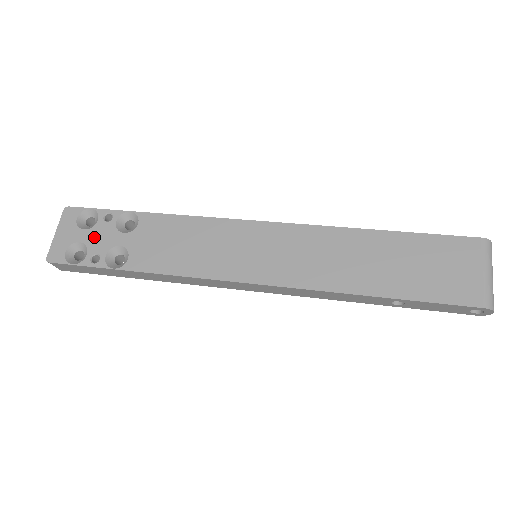
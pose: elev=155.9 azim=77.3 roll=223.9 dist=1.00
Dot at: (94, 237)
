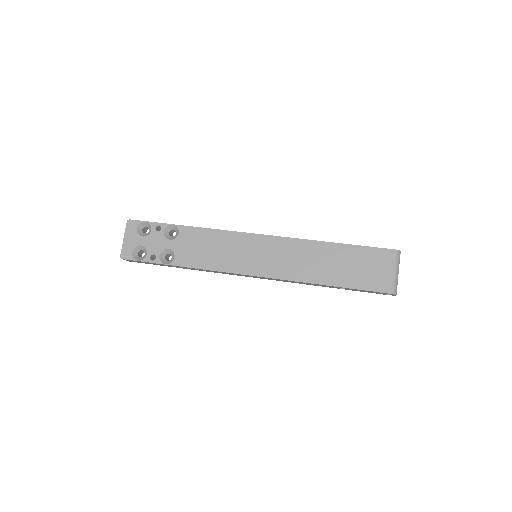
Dot at: (150, 242)
